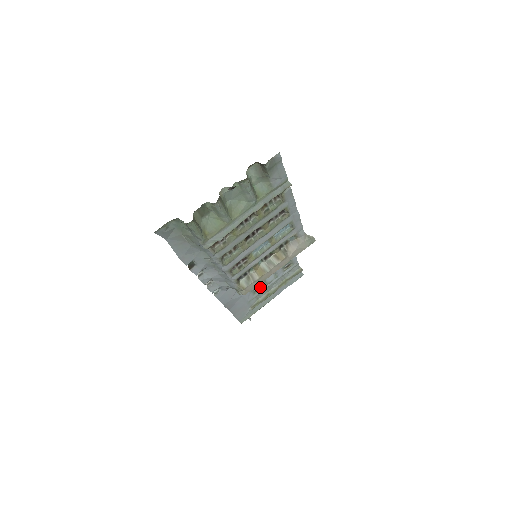
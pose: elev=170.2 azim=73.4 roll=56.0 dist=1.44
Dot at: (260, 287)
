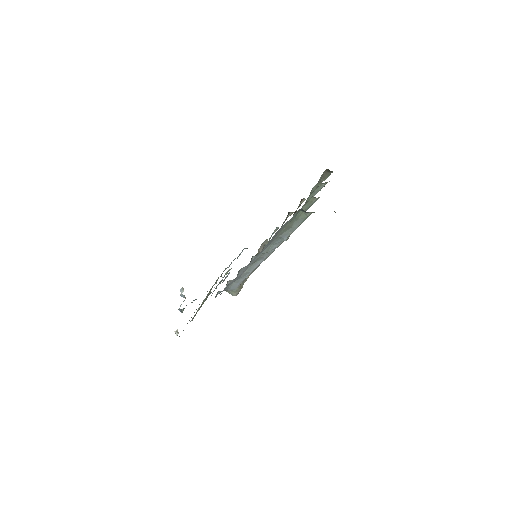
Dot at: (208, 295)
